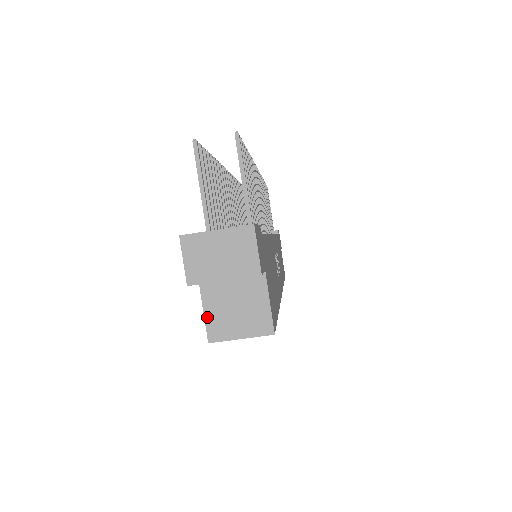
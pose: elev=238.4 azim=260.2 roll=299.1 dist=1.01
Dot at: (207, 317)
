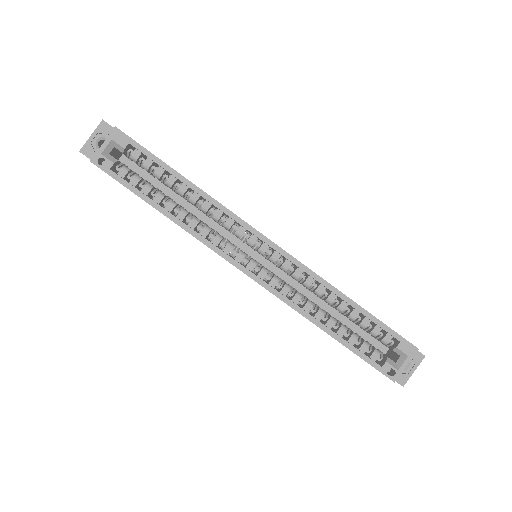
Dot at: occluded
